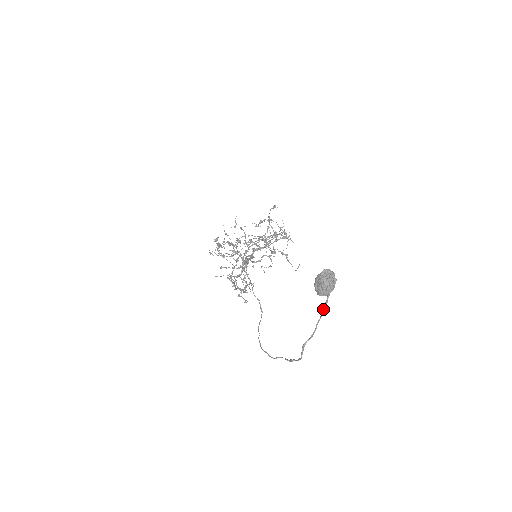
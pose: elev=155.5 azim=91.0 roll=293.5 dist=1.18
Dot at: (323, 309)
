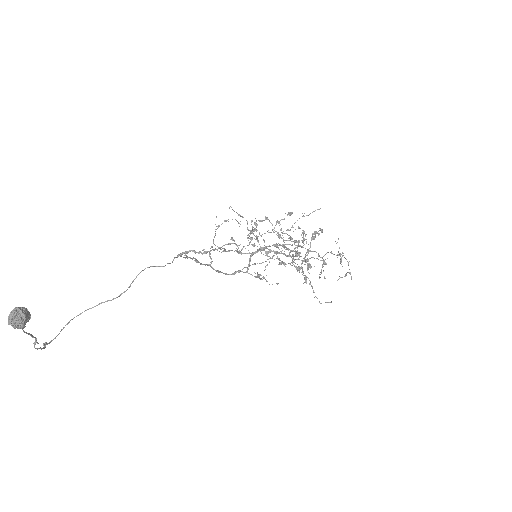
Dot at: (28, 334)
